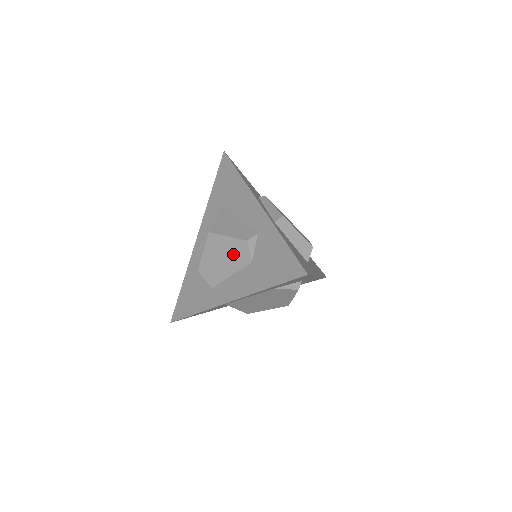
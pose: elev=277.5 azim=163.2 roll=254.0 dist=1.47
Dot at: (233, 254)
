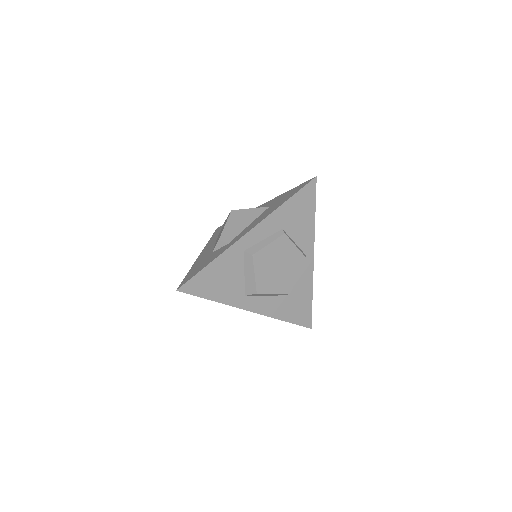
Dot at: (219, 236)
